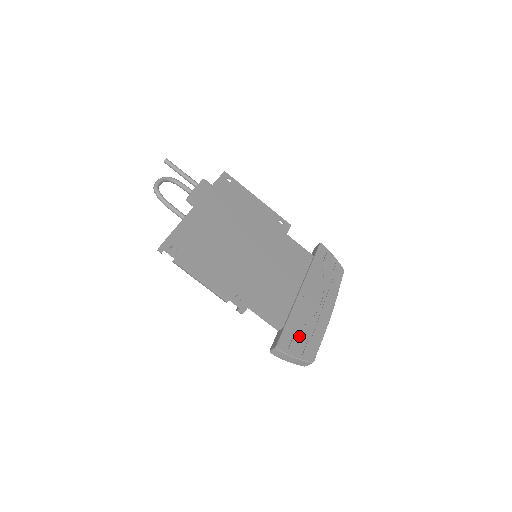
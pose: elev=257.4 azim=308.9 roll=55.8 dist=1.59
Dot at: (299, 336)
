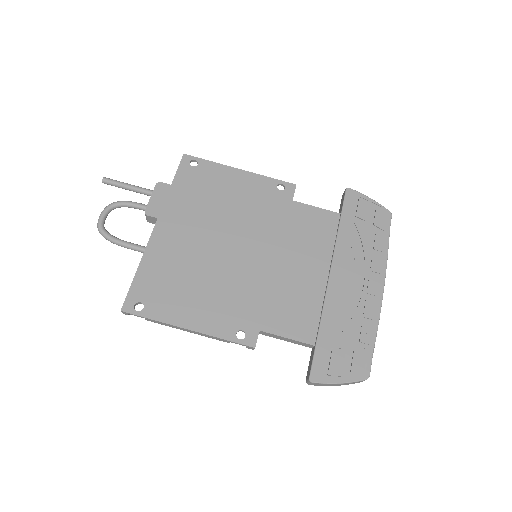
Dot at: (340, 348)
